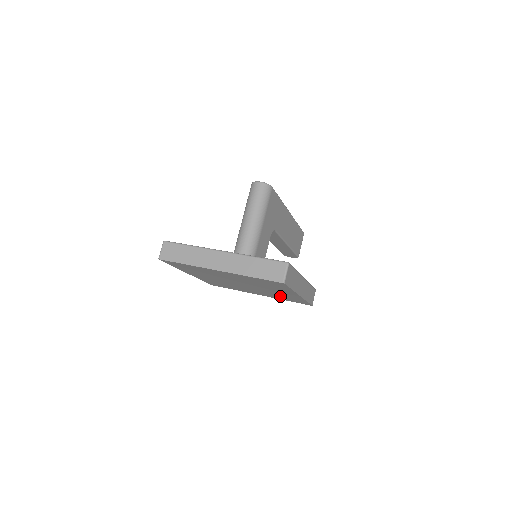
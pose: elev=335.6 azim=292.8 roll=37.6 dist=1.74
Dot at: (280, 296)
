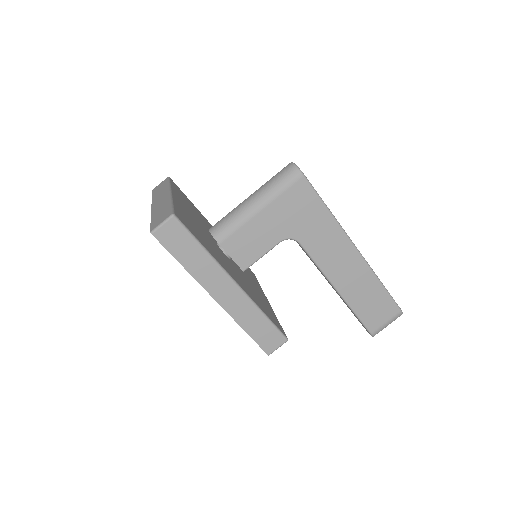
Dot at: occluded
